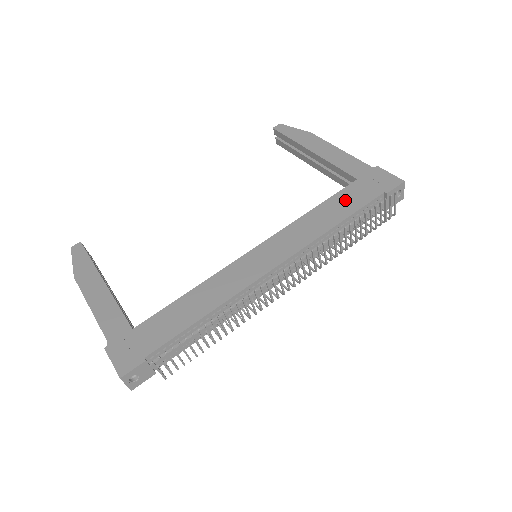
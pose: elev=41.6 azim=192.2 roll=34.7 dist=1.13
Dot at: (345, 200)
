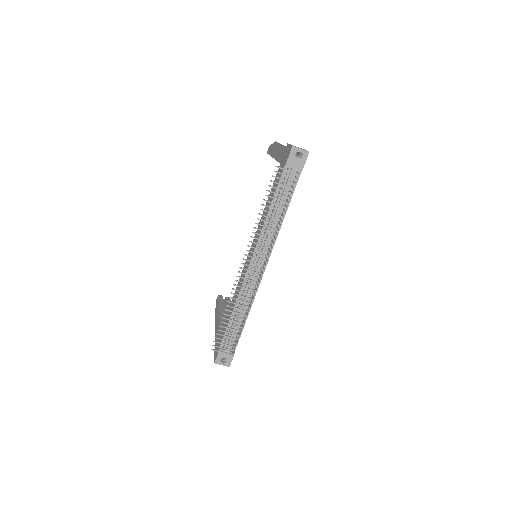
Dot at: occluded
